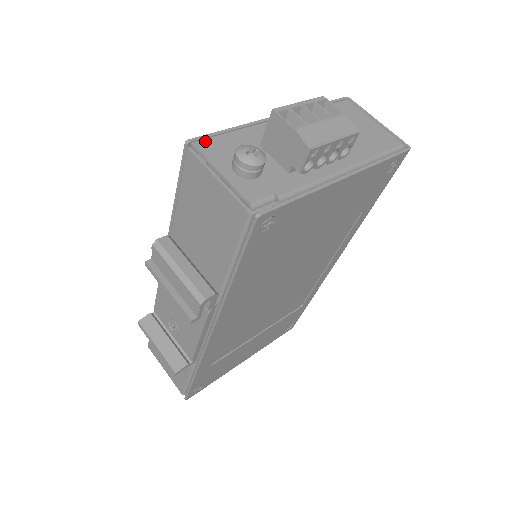
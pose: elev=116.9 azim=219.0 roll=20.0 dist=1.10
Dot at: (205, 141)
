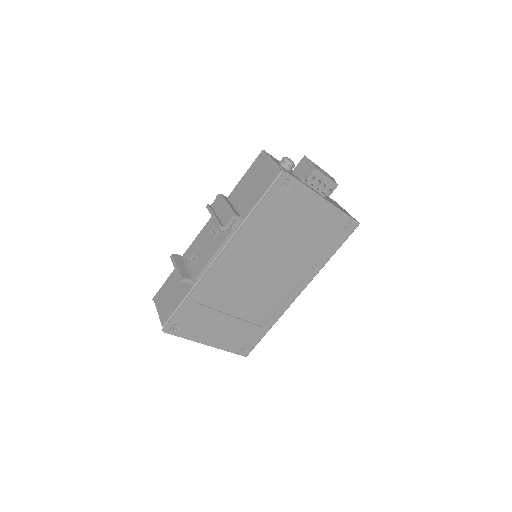
Dot at: (270, 155)
